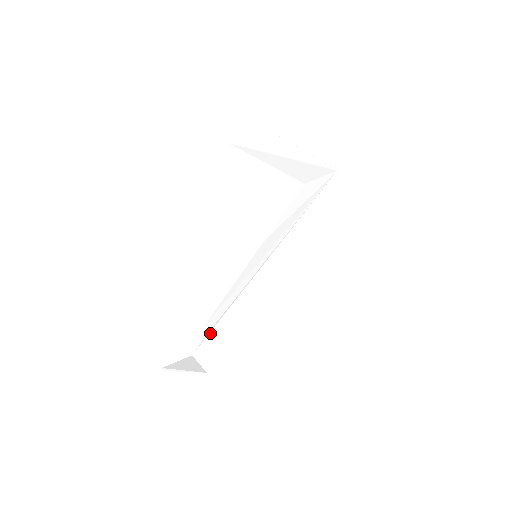
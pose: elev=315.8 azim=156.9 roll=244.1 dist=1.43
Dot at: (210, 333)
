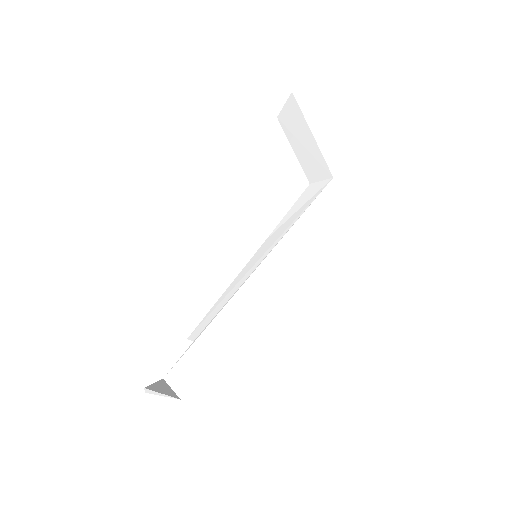
Dot at: (189, 349)
